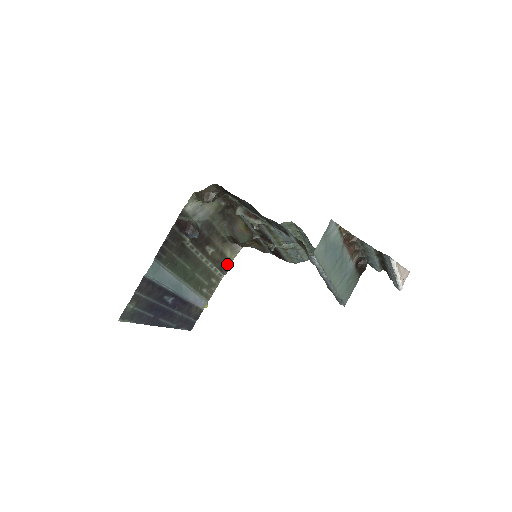
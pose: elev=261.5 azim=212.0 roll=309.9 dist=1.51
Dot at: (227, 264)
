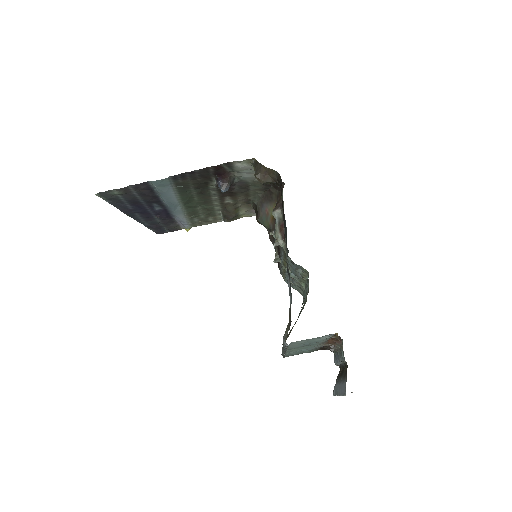
Dot at: (234, 217)
